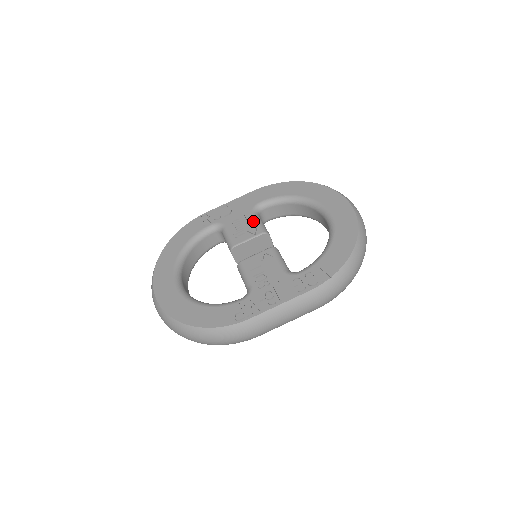
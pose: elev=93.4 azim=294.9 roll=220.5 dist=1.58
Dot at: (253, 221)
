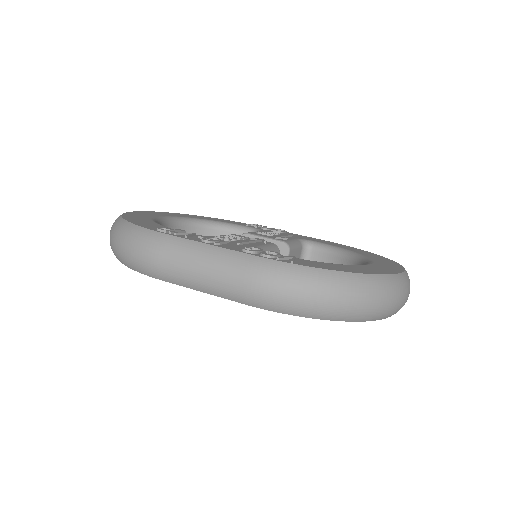
Dot at: (289, 238)
